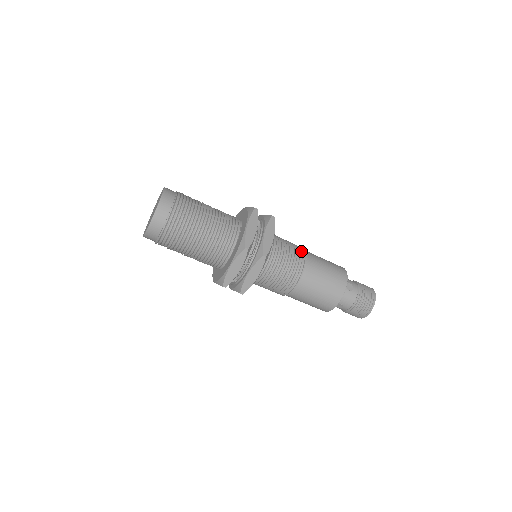
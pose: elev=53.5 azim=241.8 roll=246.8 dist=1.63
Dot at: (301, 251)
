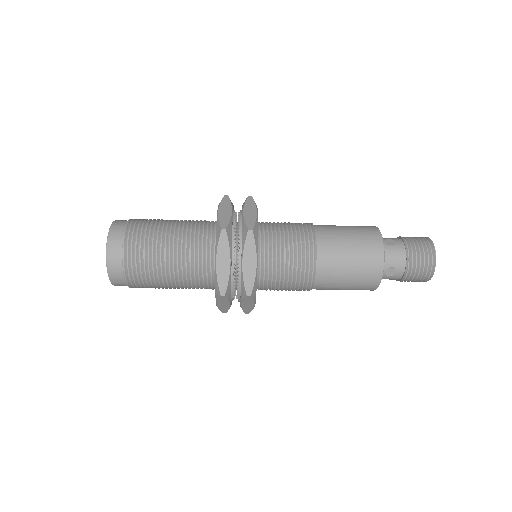
Dot at: (304, 223)
